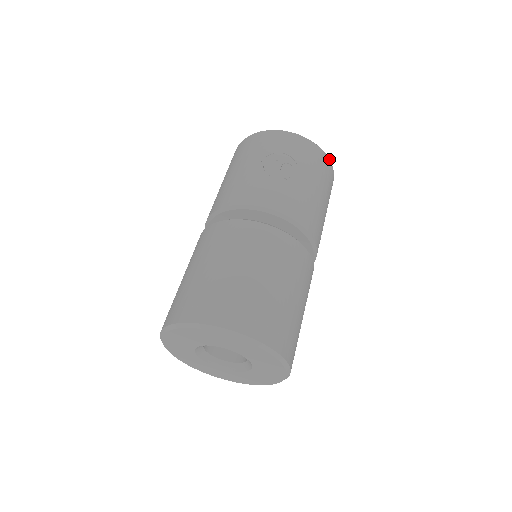
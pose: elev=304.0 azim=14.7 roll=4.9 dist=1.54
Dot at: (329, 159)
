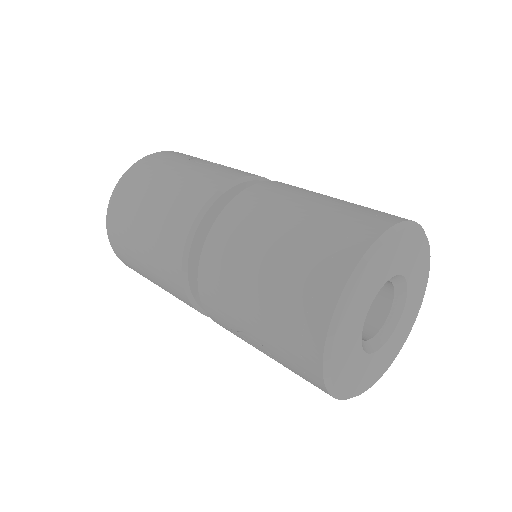
Dot at: occluded
